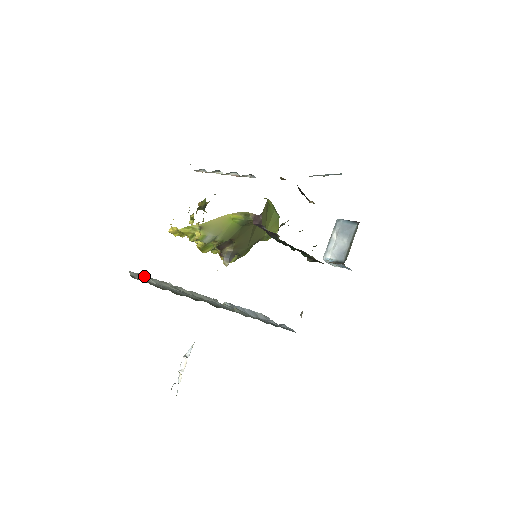
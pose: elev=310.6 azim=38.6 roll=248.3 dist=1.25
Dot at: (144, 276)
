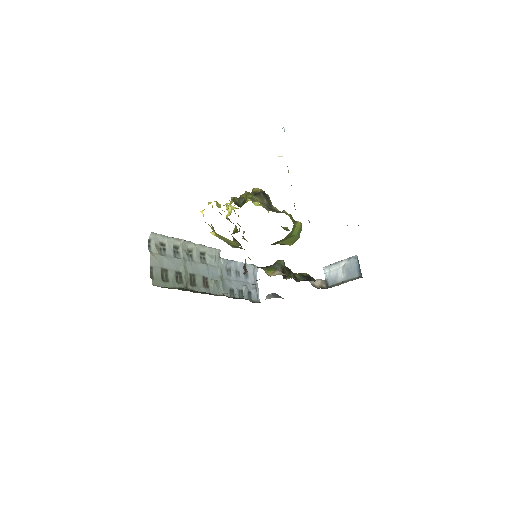
Dot at: (162, 236)
